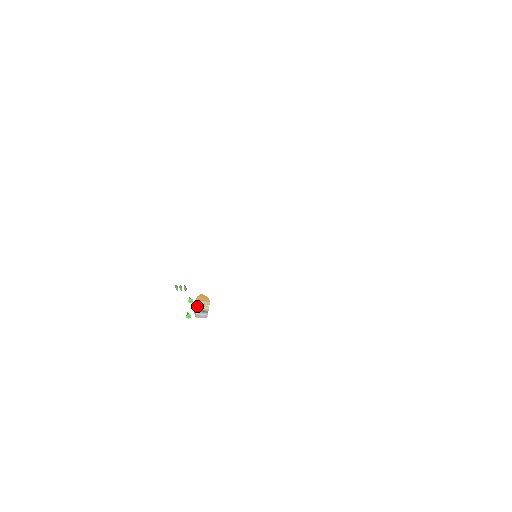
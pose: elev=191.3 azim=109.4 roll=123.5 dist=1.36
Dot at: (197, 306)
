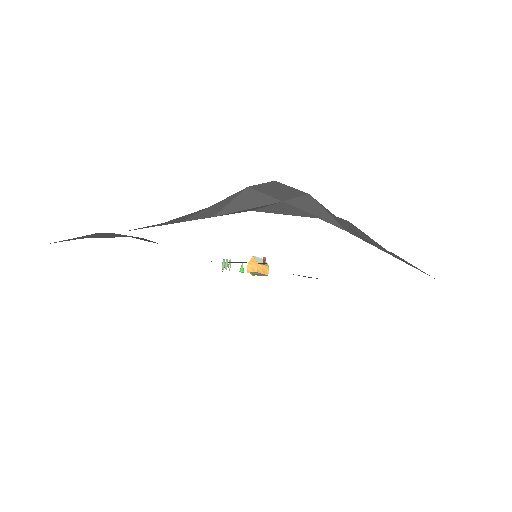
Dot at: (250, 273)
